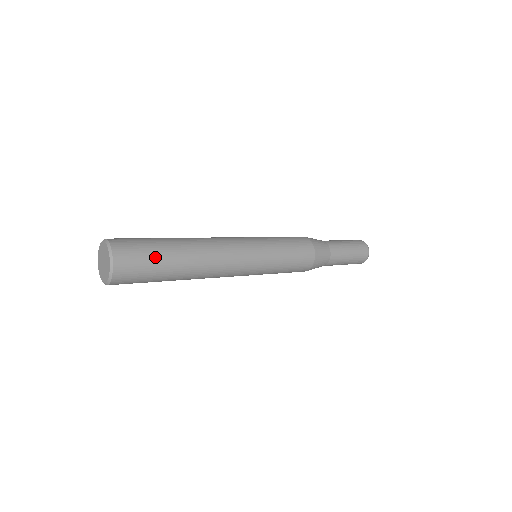
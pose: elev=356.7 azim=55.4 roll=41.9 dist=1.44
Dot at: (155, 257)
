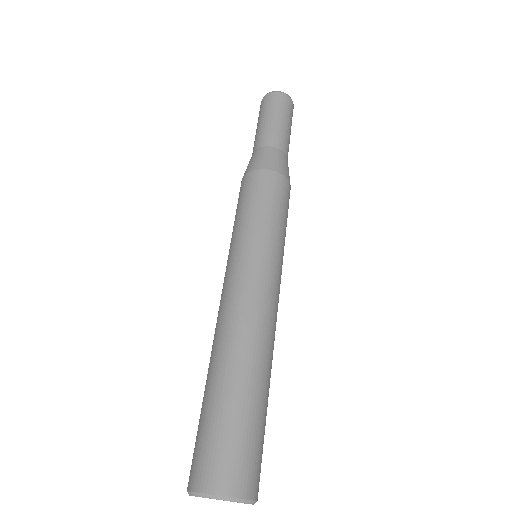
Dot at: (256, 428)
